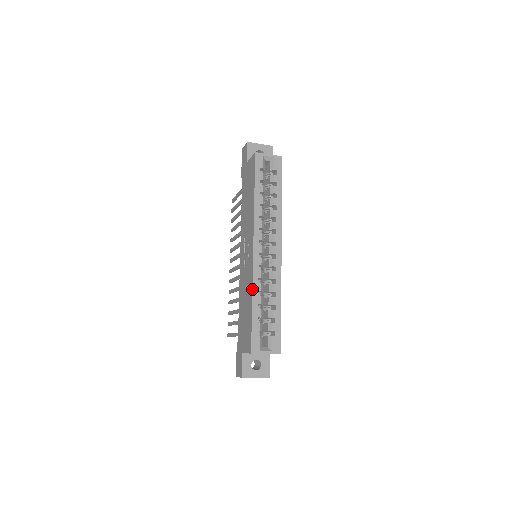
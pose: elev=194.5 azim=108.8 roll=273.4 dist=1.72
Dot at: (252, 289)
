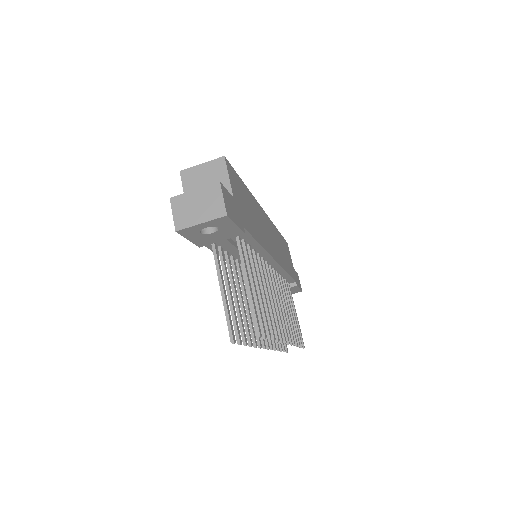
Dot at: occluded
